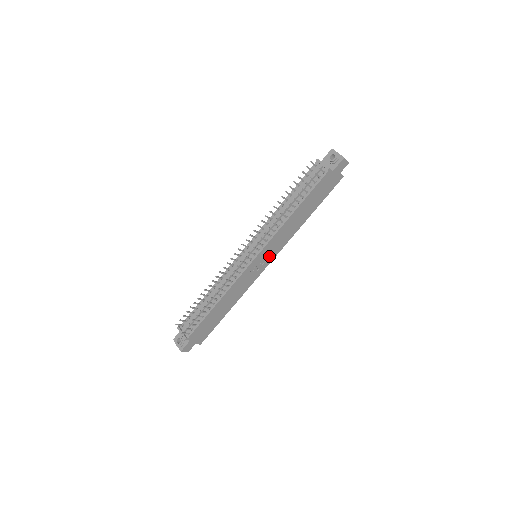
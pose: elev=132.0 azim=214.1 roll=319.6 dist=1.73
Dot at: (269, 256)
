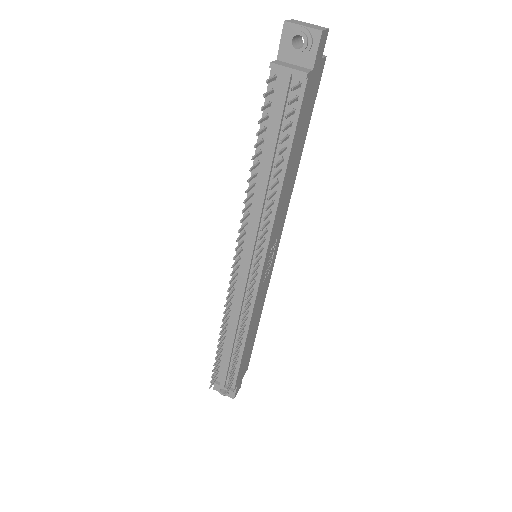
Dot at: (274, 245)
